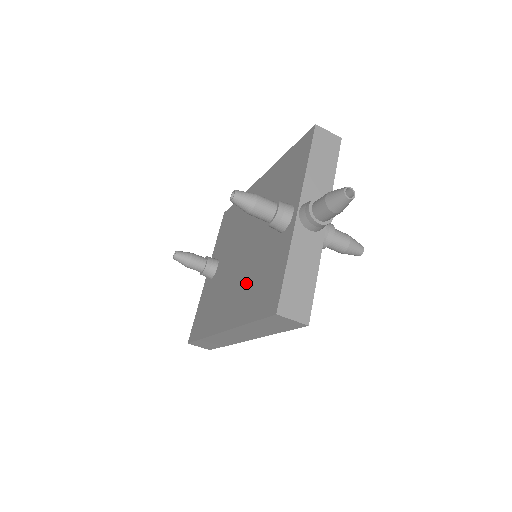
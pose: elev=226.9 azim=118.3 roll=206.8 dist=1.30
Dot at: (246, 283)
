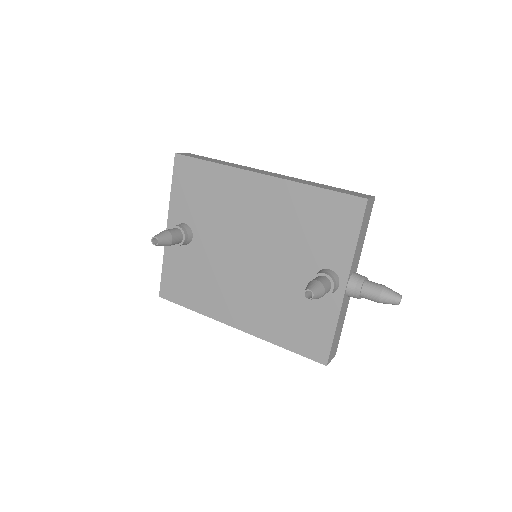
Dot at: (268, 305)
